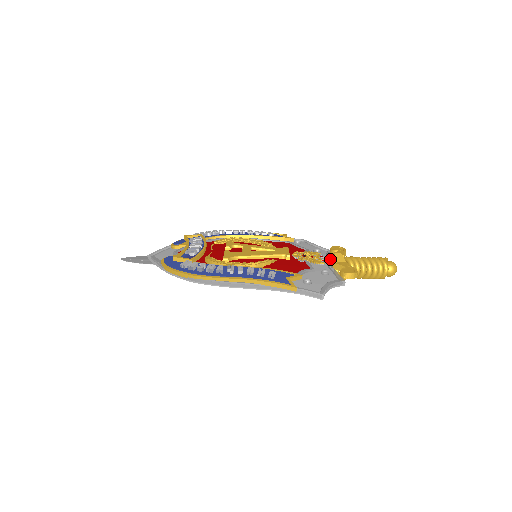
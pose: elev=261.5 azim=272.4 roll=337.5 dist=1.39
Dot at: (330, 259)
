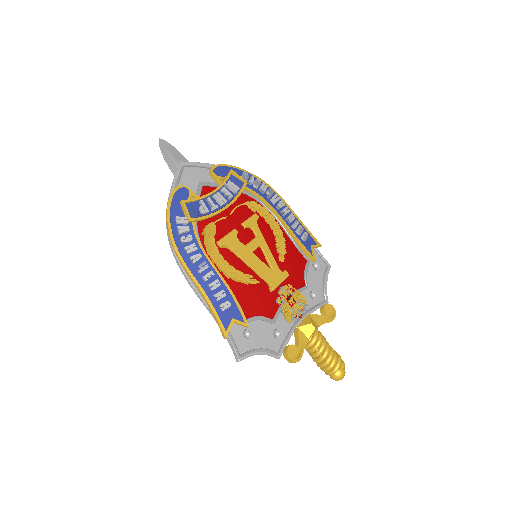
Dot at: (304, 320)
